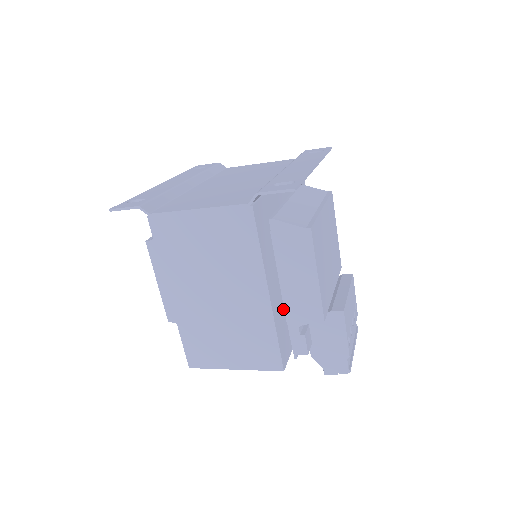
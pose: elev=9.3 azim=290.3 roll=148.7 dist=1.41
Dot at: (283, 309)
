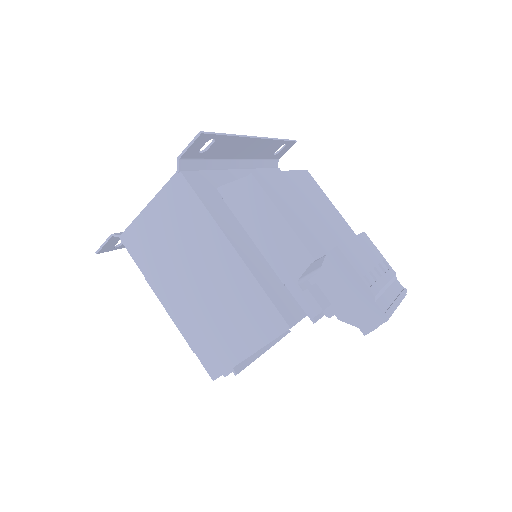
Dot at: (272, 270)
